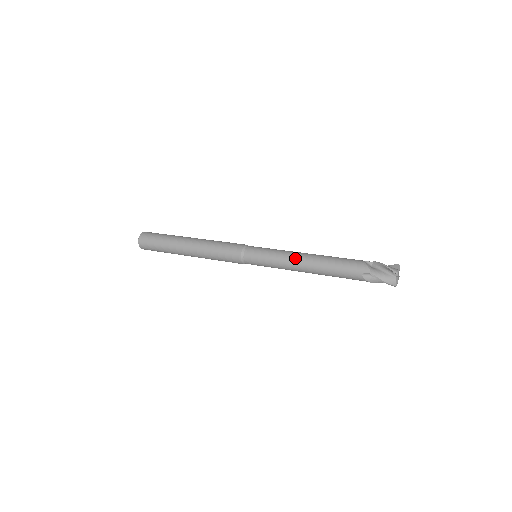
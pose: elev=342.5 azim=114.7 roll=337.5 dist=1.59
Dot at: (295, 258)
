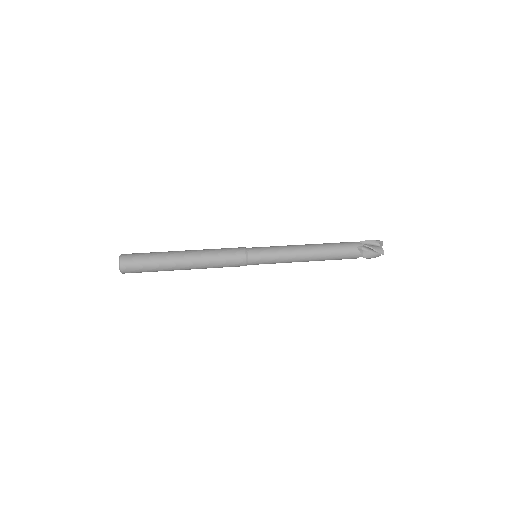
Dot at: (299, 258)
